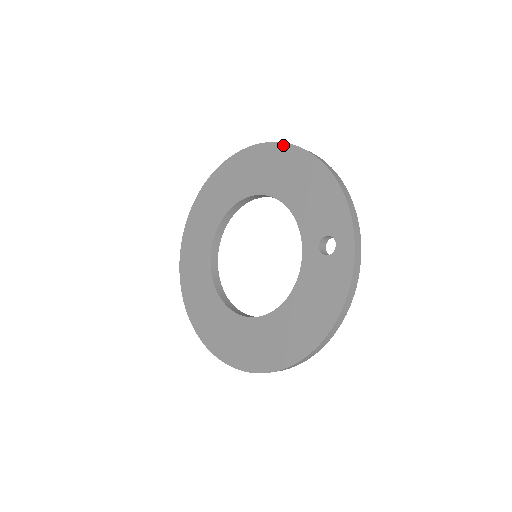
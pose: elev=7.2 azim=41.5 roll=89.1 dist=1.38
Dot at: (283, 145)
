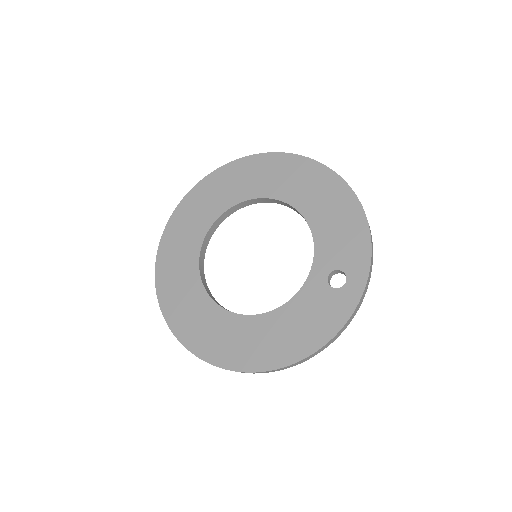
Dot at: (328, 170)
